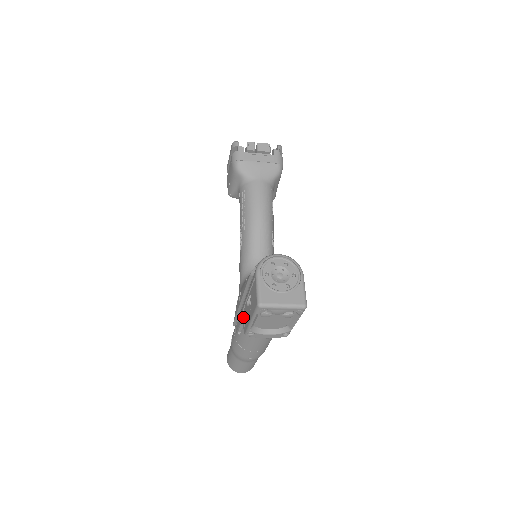
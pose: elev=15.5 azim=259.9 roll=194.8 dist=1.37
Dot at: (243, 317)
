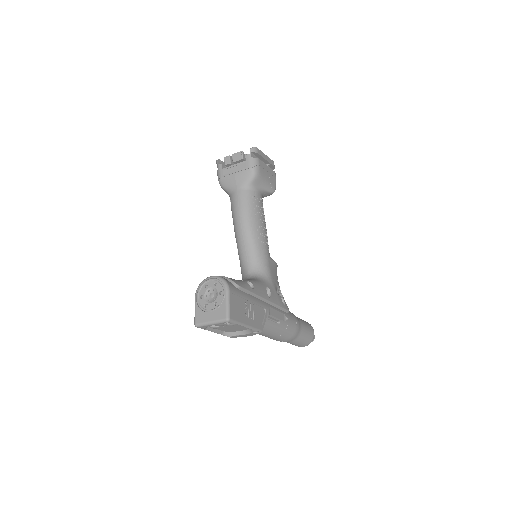
Dot at: occluded
